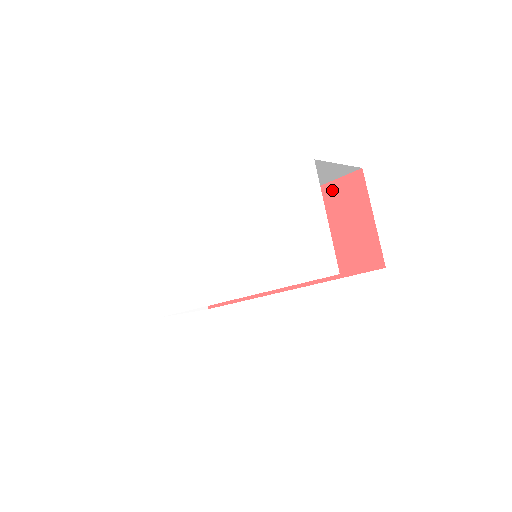
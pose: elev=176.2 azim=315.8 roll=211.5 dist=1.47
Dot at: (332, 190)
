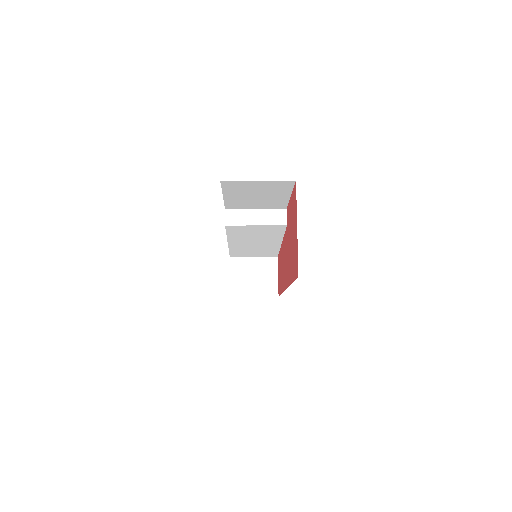
Dot at: (292, 200)
